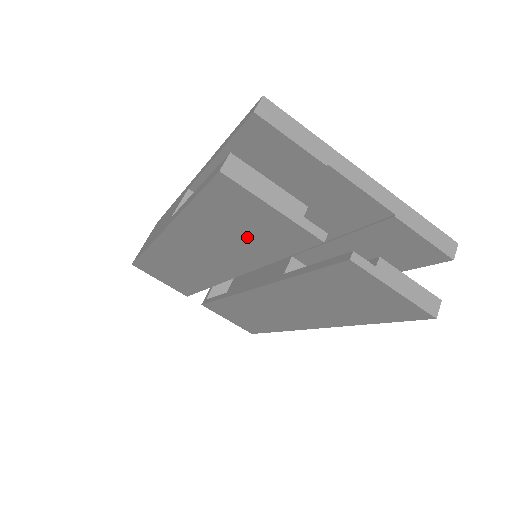
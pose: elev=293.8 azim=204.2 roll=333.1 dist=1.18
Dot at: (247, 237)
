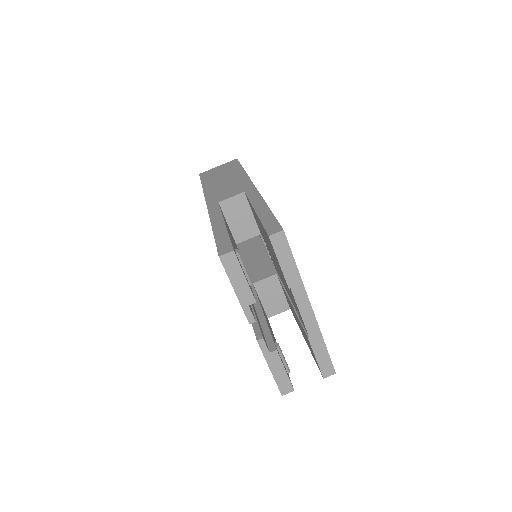
Dot at: occluded
